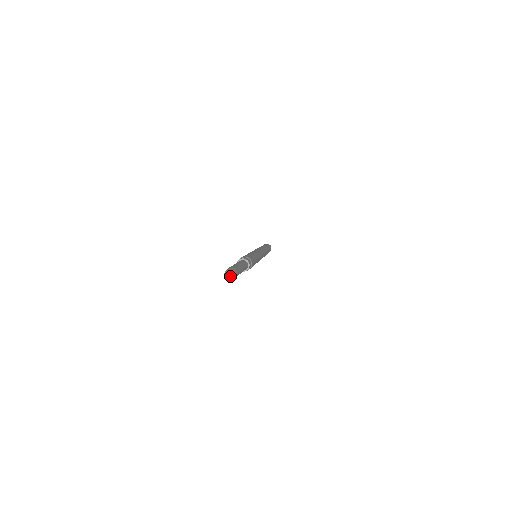
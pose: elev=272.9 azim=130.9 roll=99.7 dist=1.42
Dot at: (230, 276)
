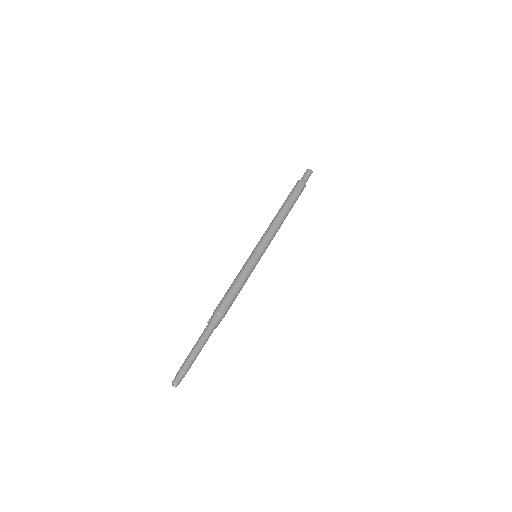
Dot at: (175, 386)
